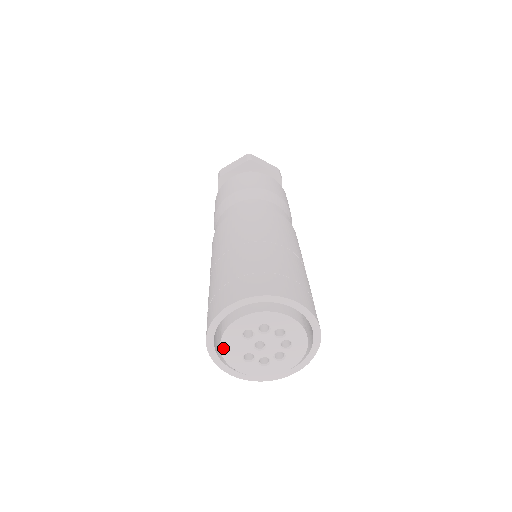
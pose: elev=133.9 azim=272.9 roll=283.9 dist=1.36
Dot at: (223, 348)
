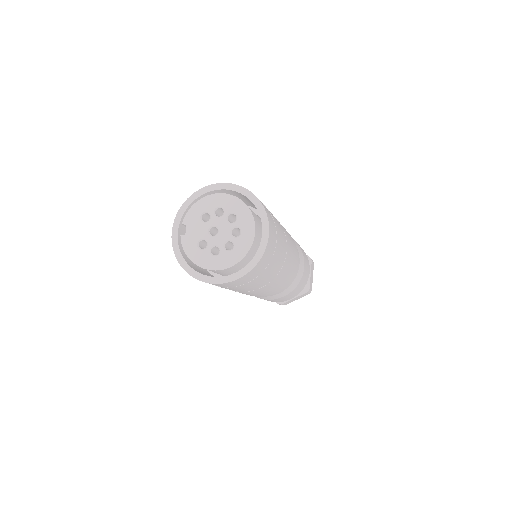
Dot at: (184, 236)
